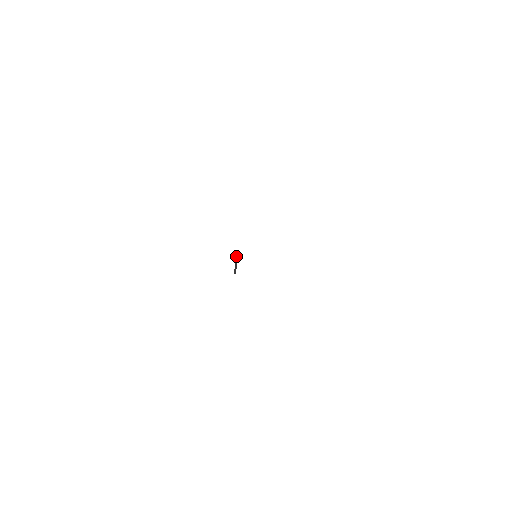
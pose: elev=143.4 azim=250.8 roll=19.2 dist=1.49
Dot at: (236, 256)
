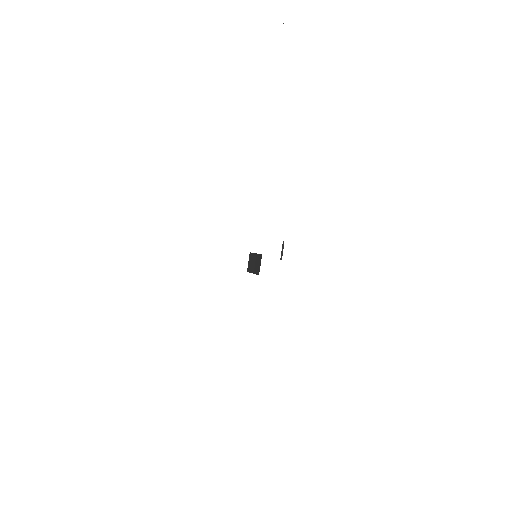
Dot at: (283, 243)
